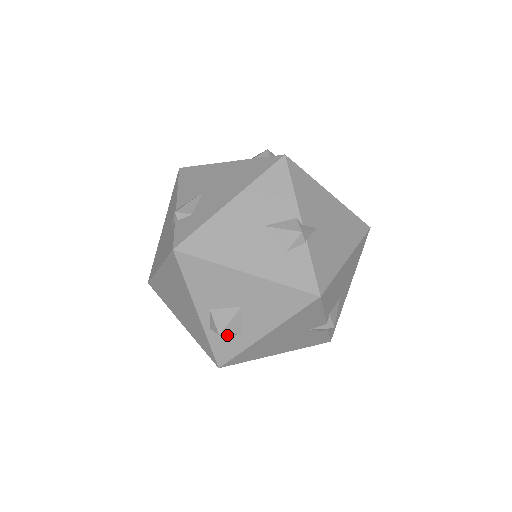
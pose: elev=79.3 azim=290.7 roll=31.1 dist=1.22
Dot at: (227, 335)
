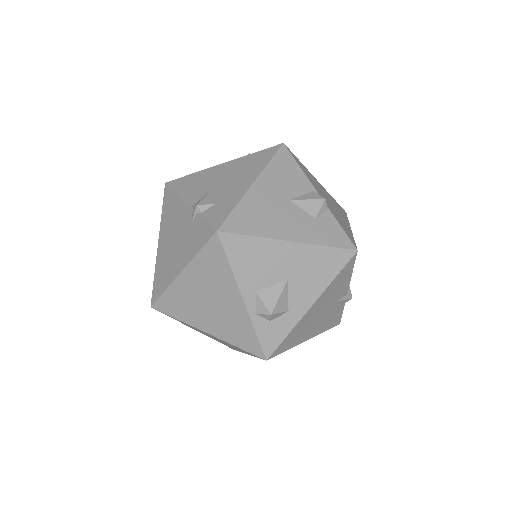
Dot at: (276, 316)
